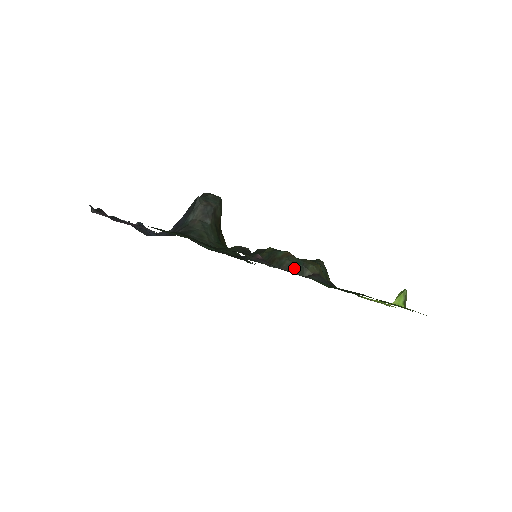
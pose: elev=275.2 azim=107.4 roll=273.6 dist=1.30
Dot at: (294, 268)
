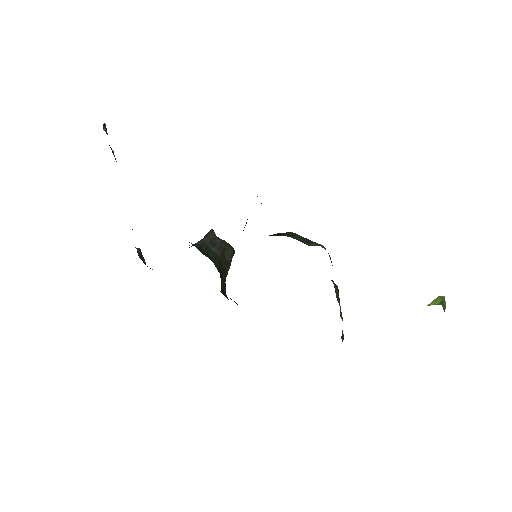
Dot at: (297, 237)
